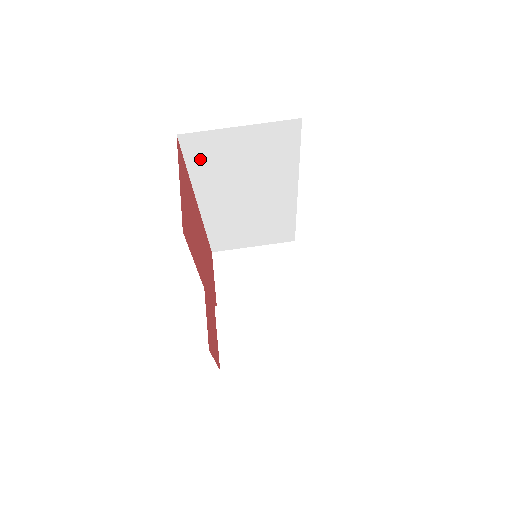
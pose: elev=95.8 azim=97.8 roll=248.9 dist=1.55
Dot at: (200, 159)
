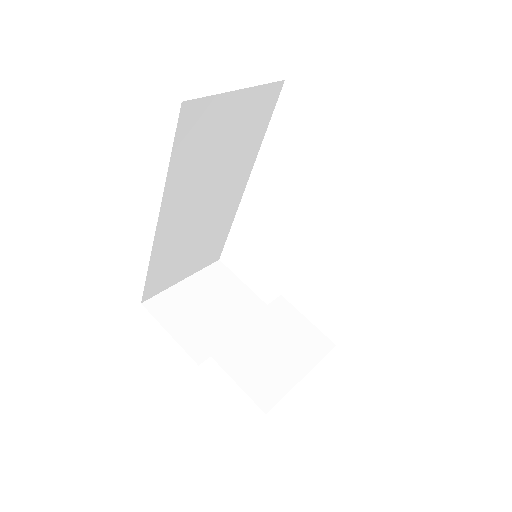
Dot at: (187, 143)
